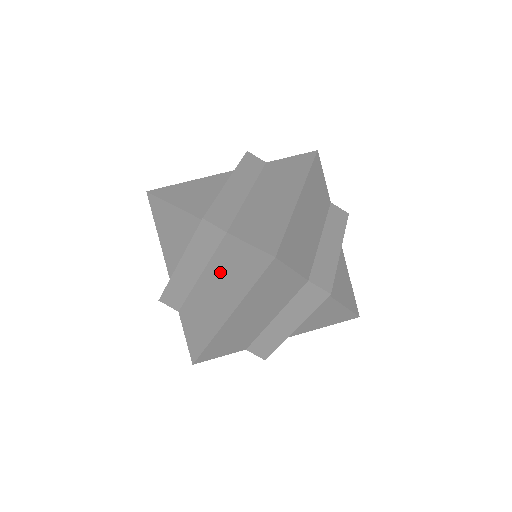
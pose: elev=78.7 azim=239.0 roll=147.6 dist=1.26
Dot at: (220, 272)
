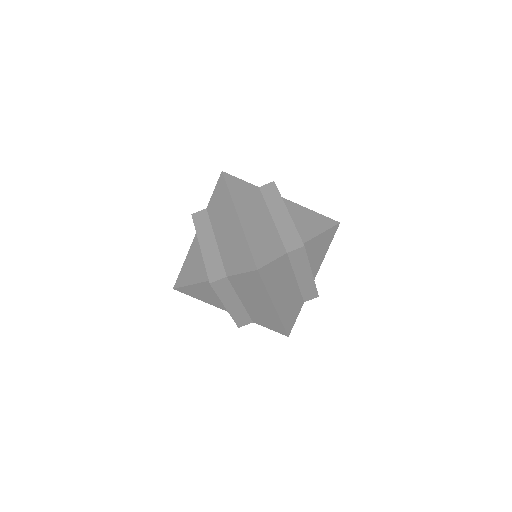
Dot at: (246, 293)
